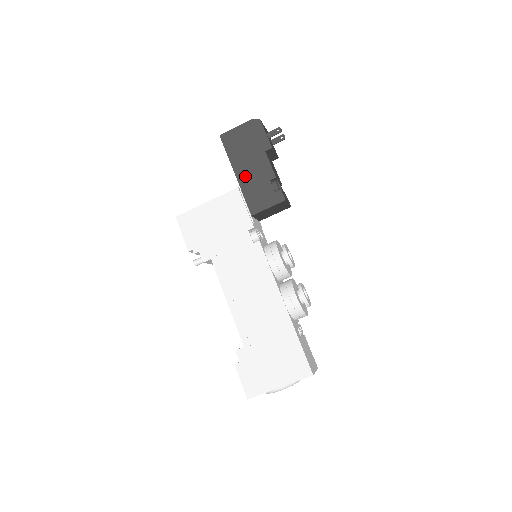
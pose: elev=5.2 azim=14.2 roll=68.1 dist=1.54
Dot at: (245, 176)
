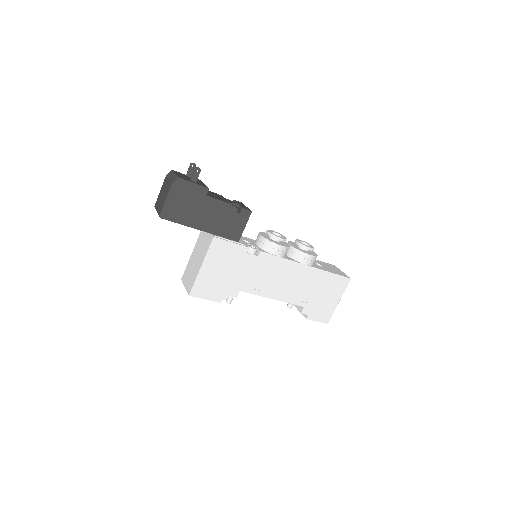
Dot at: (209, 224)
